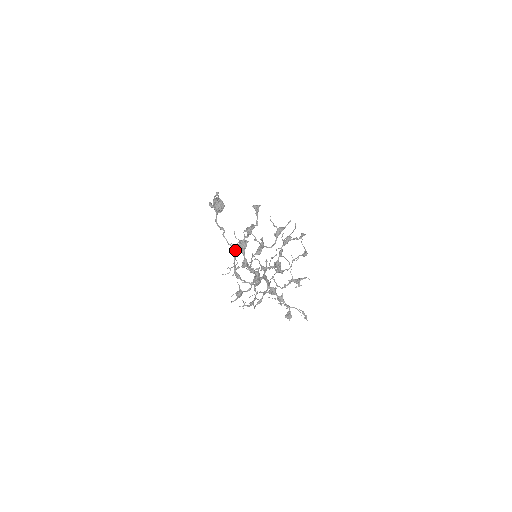
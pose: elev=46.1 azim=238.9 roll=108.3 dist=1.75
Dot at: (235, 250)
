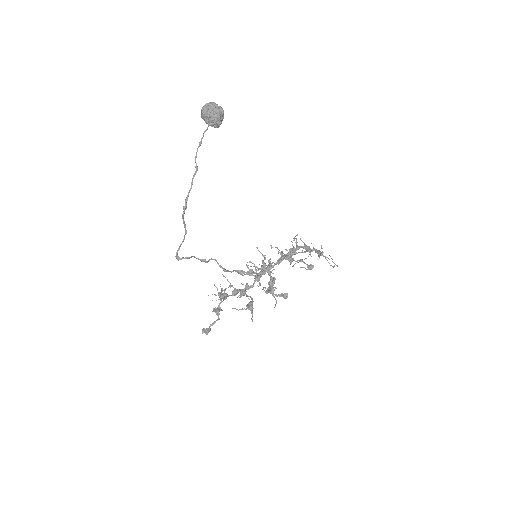
Dot at: occluded
